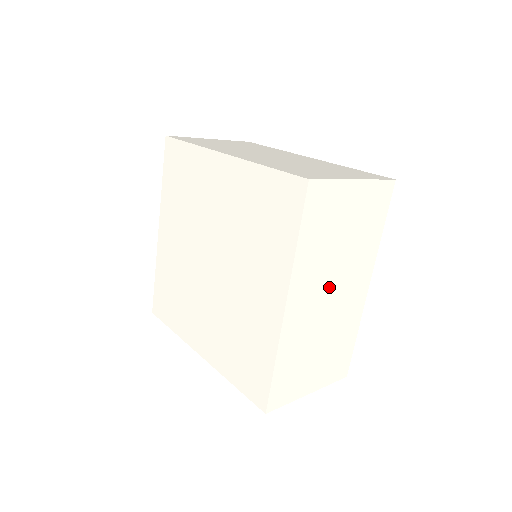
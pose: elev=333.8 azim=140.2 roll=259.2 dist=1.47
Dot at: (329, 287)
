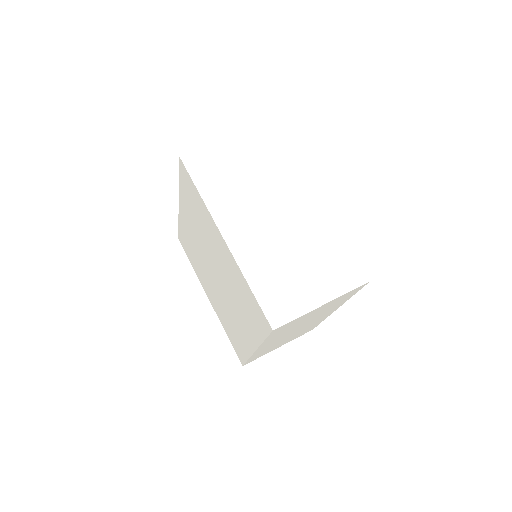
Dot at: (295, 330)
